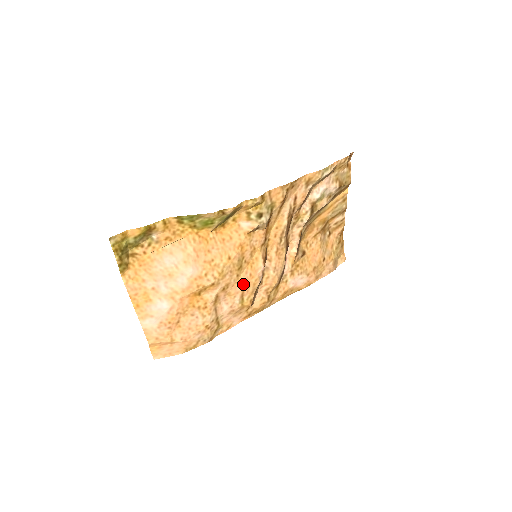
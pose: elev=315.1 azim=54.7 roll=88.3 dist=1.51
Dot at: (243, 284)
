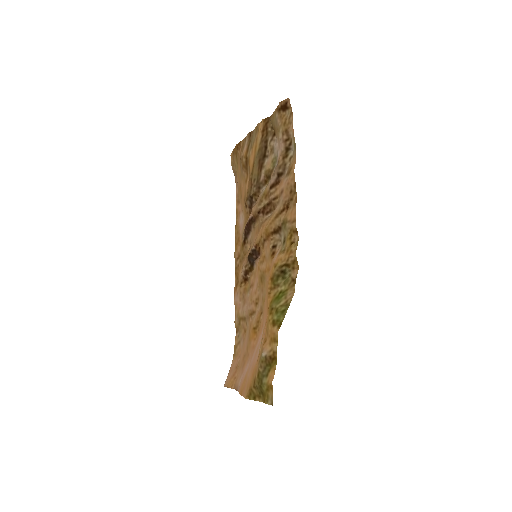
Dot at: (256, 283)
